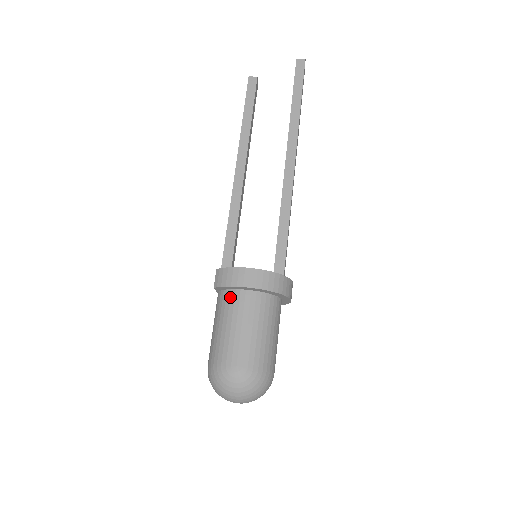
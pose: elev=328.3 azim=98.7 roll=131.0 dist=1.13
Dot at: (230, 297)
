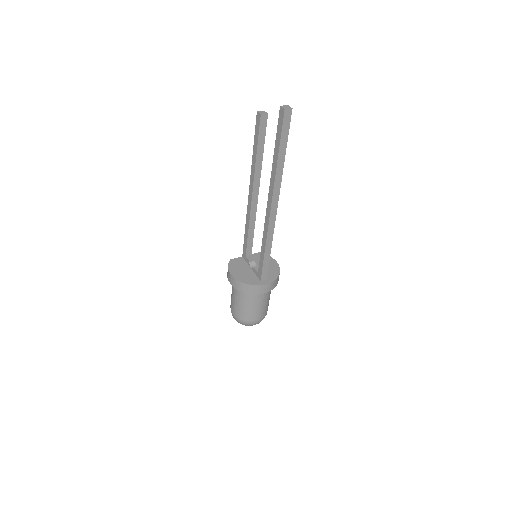
Dot at: occluded
